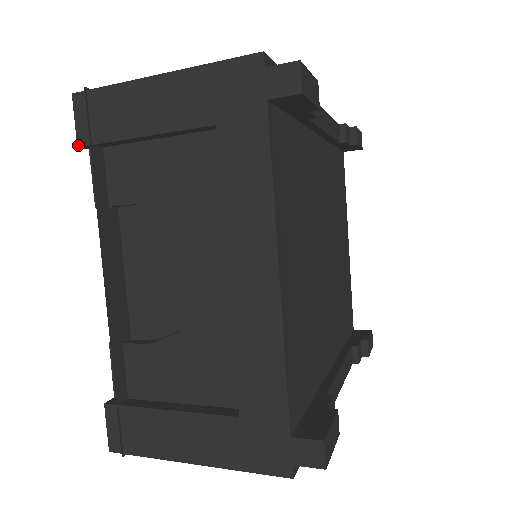
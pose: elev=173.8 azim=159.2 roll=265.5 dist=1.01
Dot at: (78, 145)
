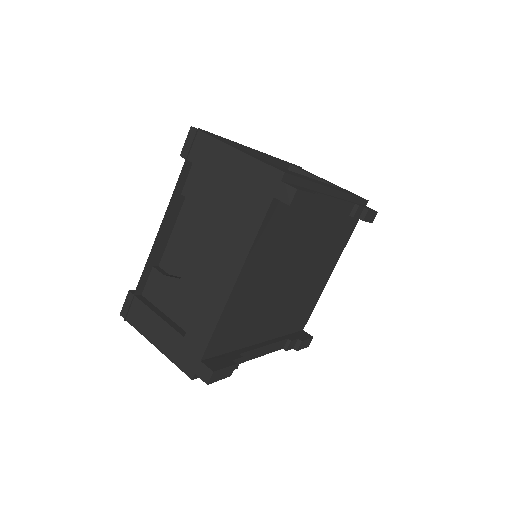
Dot at: (181, 155)
